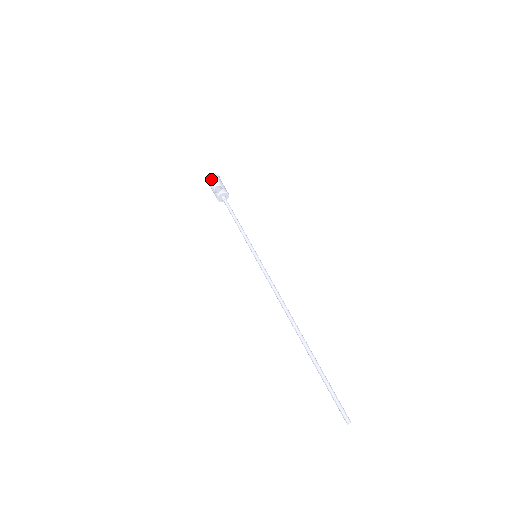
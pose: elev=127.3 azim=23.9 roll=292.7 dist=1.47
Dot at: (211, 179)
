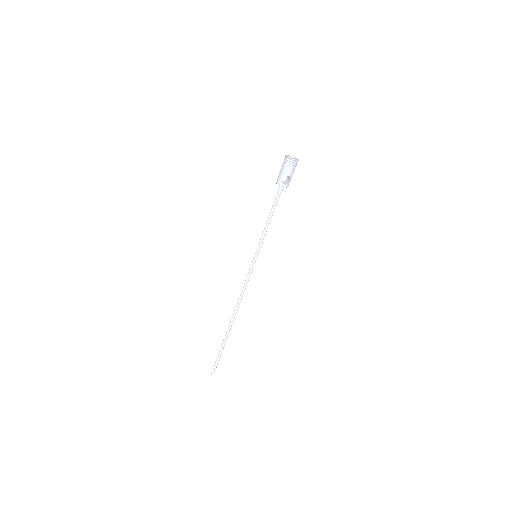
Dot at: (291, 164)
